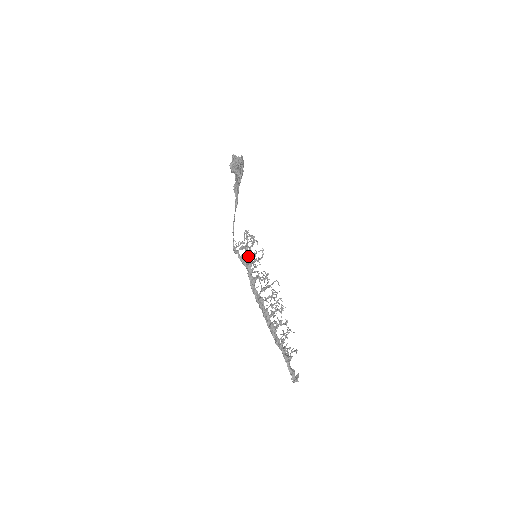
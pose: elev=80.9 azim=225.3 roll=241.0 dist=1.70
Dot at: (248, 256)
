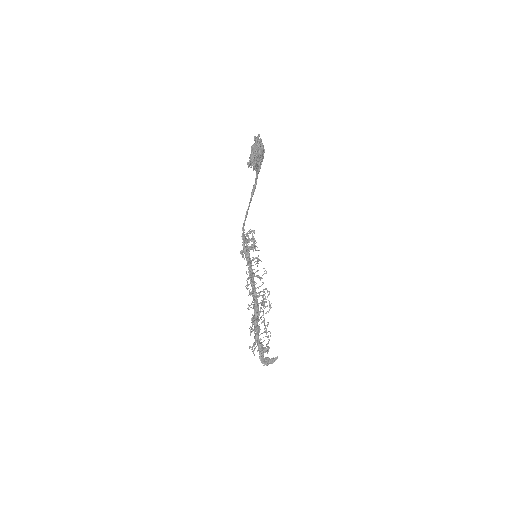
Dot at: (253, 250)
